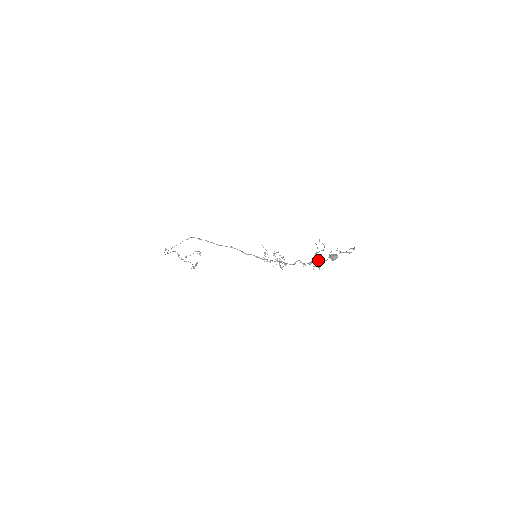
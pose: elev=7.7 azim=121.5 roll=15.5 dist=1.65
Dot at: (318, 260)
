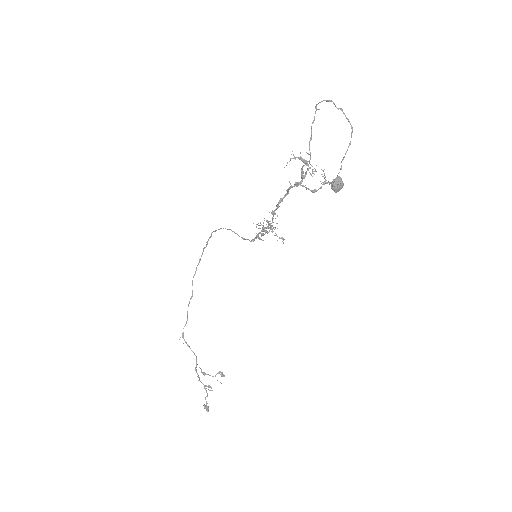
Dot at: occluded
